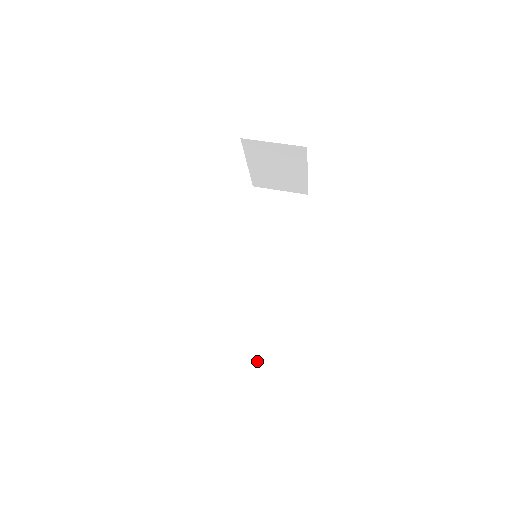
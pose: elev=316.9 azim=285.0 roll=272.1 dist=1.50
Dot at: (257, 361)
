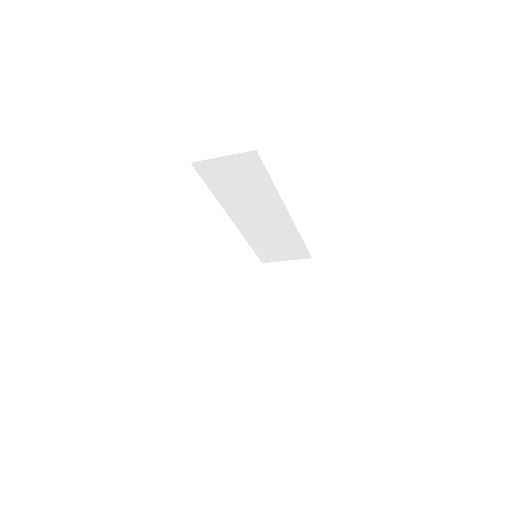
Dot at: occluded
